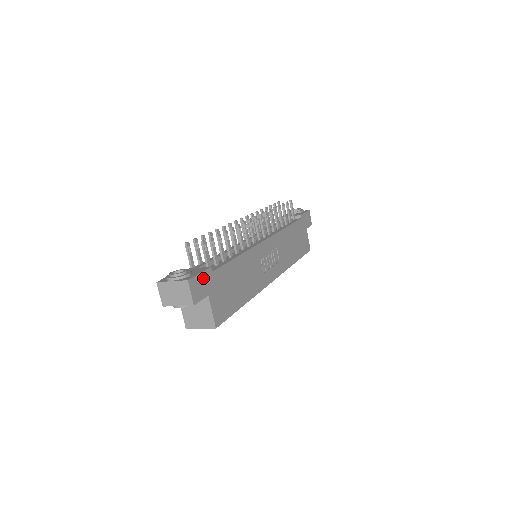
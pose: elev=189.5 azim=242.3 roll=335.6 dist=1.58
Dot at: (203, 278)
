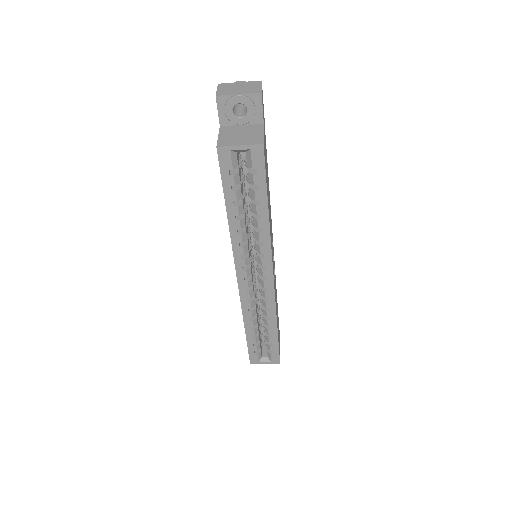
Dot at: occluded
